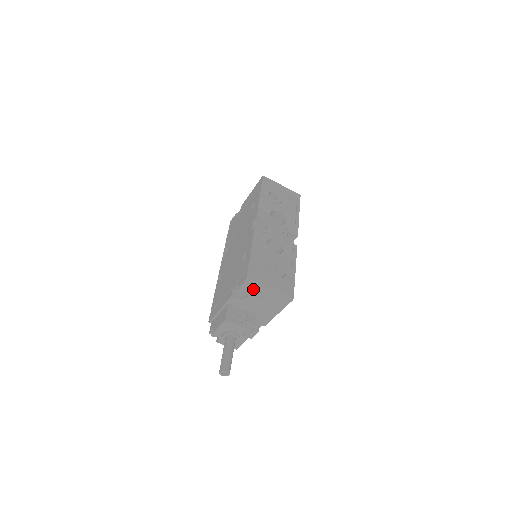
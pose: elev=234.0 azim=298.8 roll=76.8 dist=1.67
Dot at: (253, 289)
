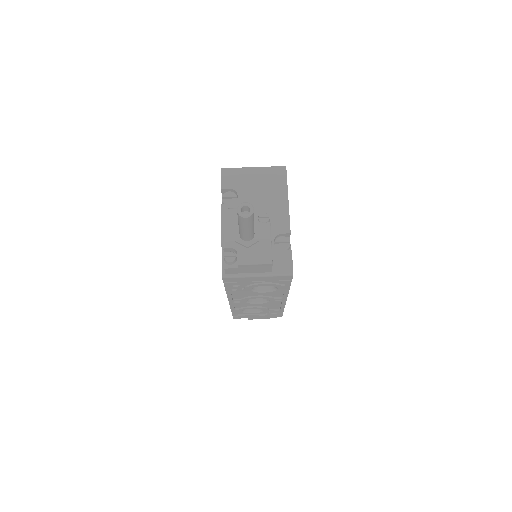
Dot at: (236, 177)
